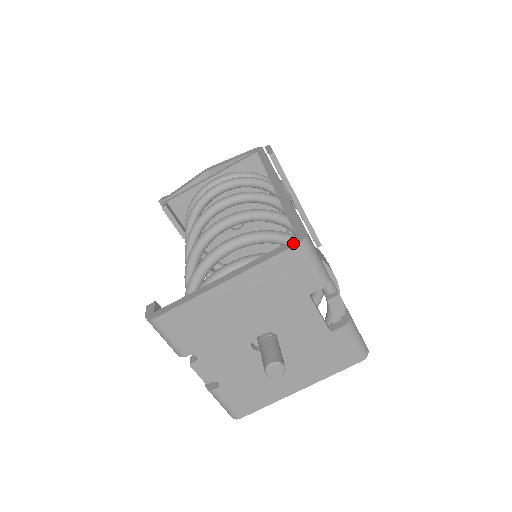
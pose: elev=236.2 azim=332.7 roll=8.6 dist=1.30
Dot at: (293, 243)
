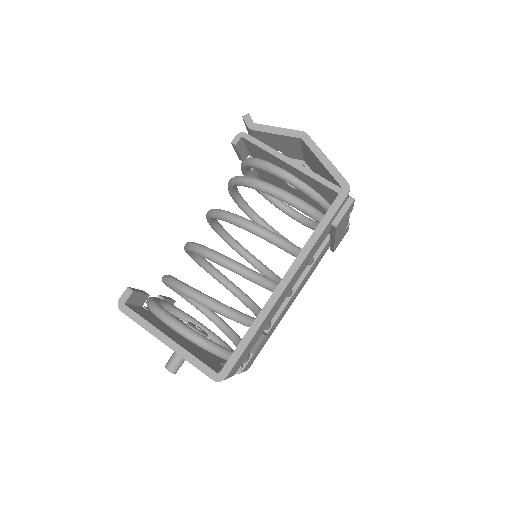
Dot at: (212, 376)
